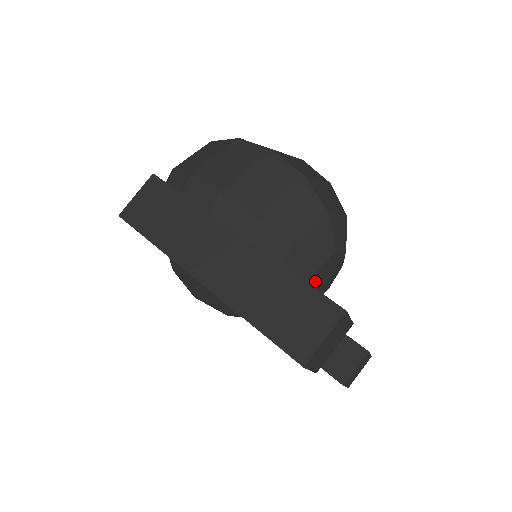
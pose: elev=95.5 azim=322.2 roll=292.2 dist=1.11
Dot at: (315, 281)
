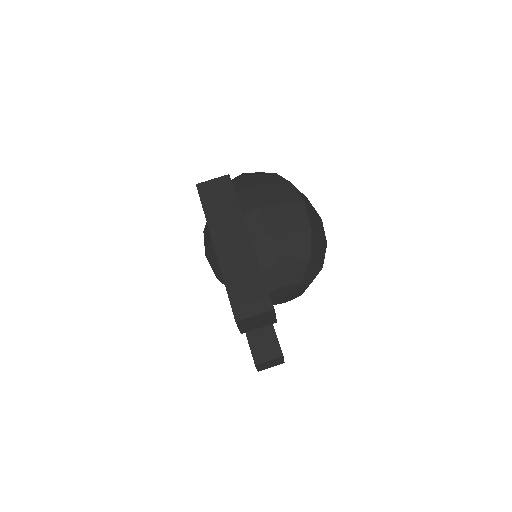
Dot at: (277, 291)
